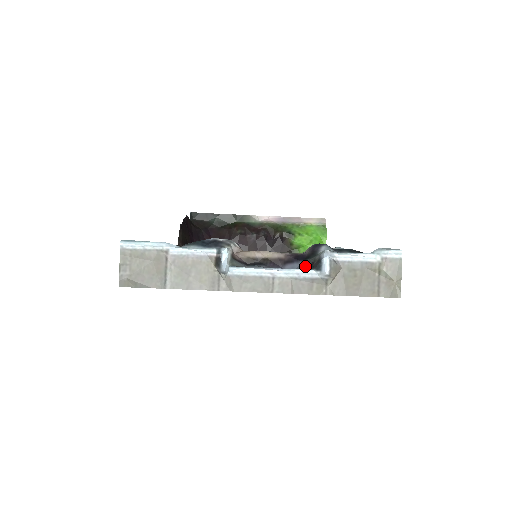
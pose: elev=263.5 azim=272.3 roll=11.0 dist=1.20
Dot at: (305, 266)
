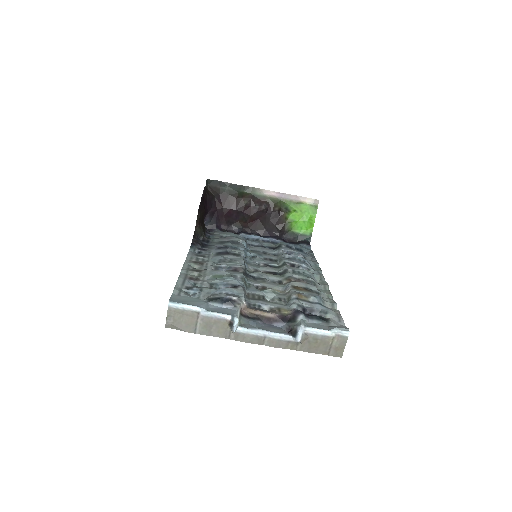
Dot at: (287, 328)
